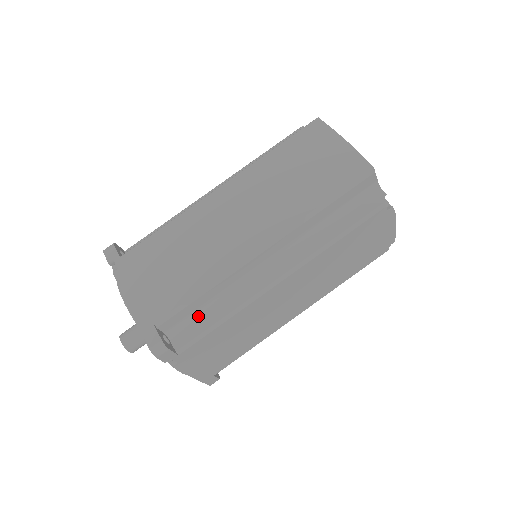
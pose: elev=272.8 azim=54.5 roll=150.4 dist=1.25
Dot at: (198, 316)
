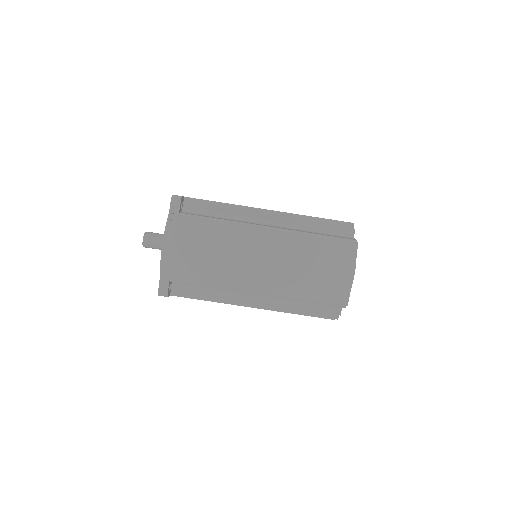
Dot at: (196, 287)
